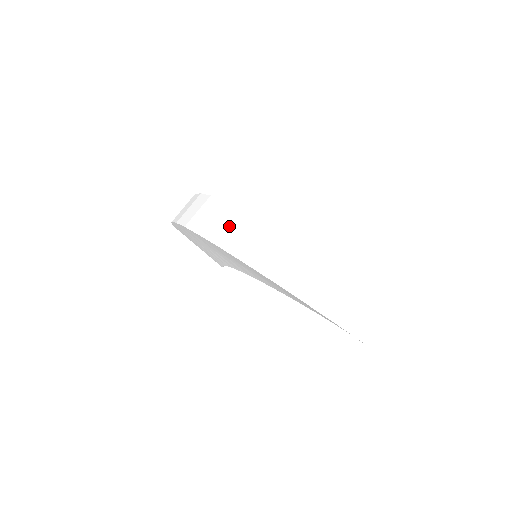
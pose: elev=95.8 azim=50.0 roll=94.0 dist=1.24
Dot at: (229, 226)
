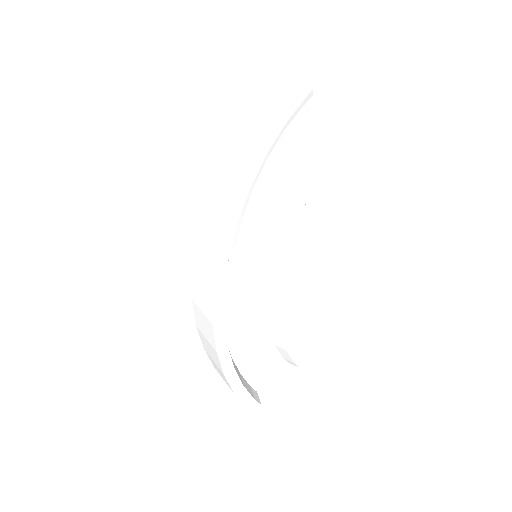
Dot at: (201, 280)
